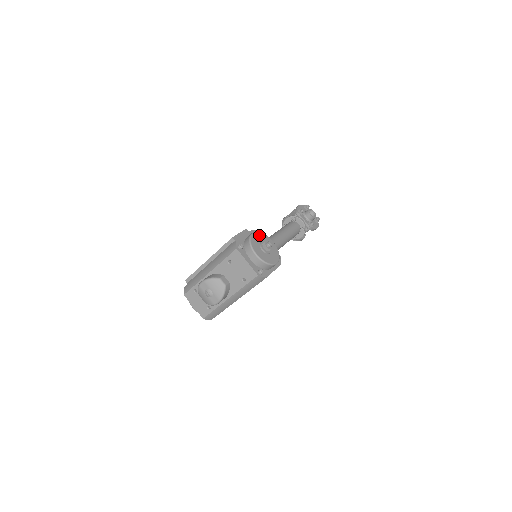
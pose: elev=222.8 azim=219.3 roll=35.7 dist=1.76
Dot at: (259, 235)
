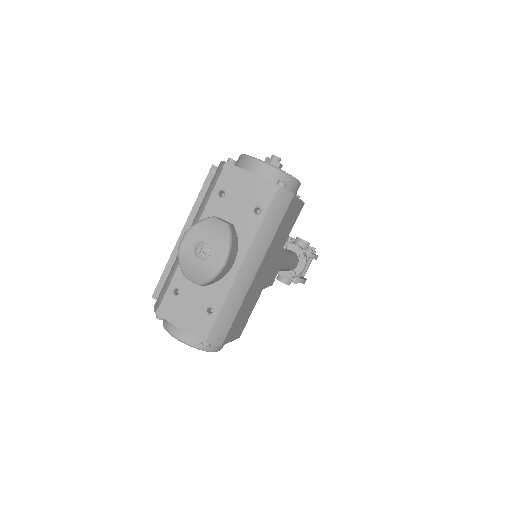
Dot at: occluded
